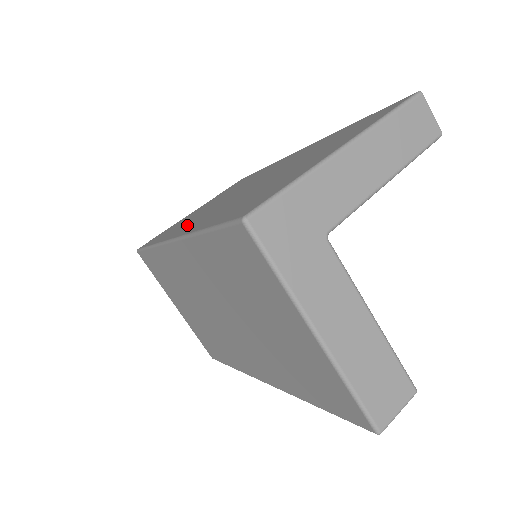
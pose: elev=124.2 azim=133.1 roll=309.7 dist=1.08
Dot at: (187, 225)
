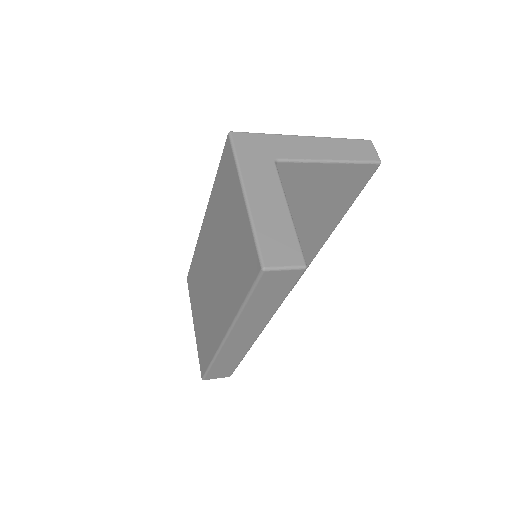
Dot at: occluded
